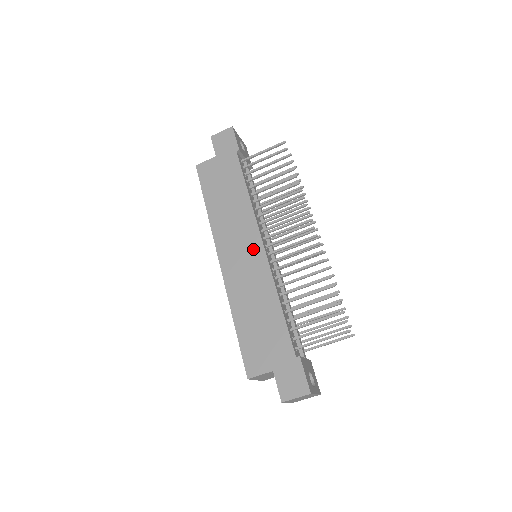
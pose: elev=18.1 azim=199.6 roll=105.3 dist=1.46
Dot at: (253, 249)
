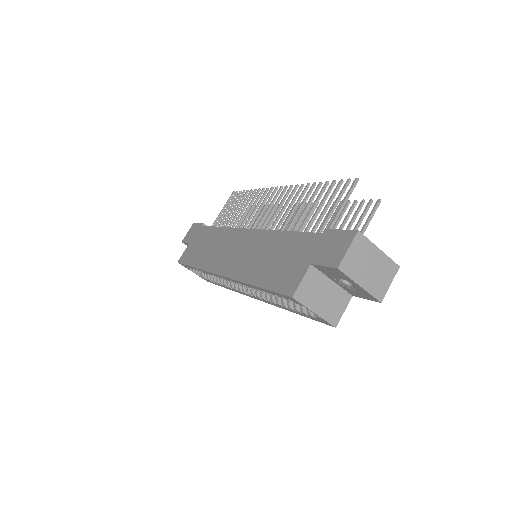
Dot at: (241, 239)
